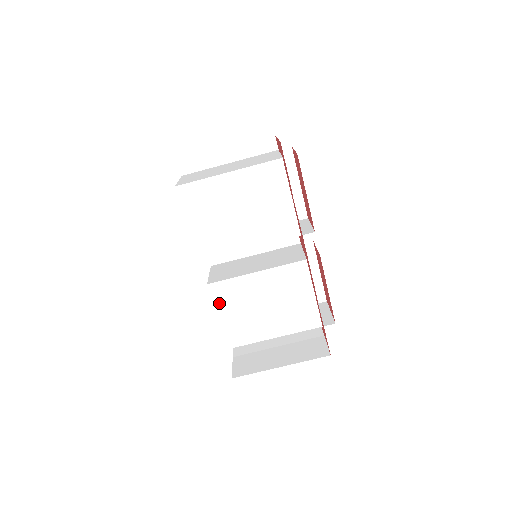
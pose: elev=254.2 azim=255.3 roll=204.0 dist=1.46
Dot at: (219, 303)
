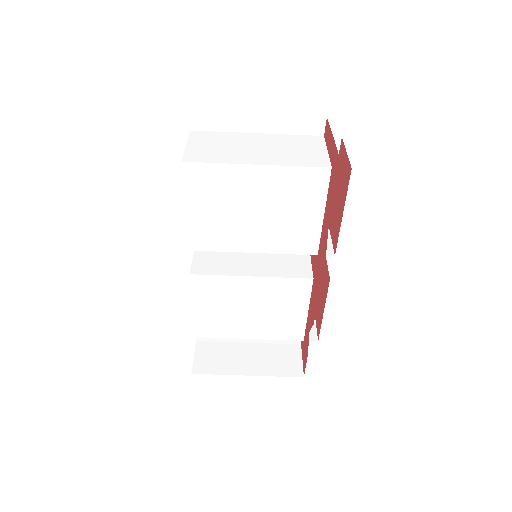
Dot at: (198, 295)
